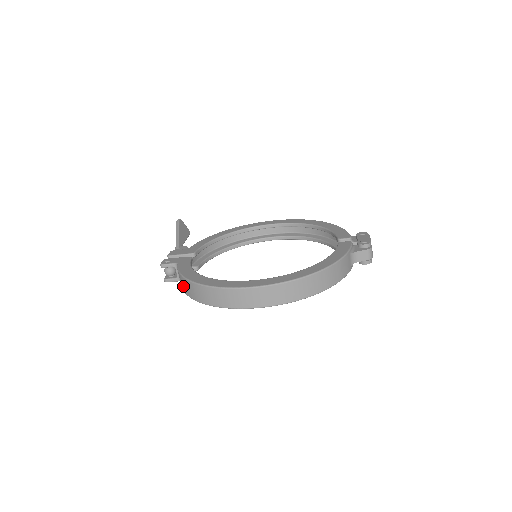
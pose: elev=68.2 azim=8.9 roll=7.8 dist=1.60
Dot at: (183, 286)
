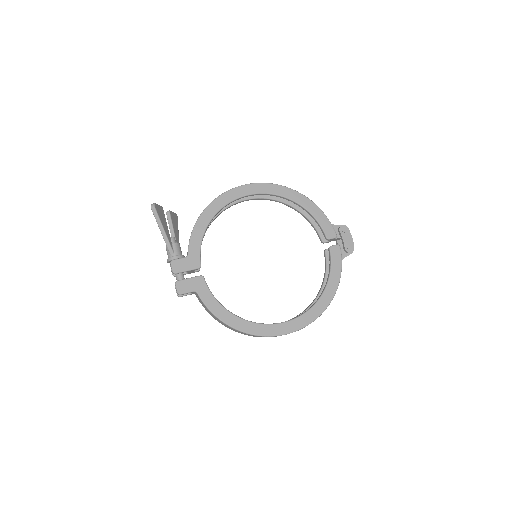
Dot at: (213, 316)
